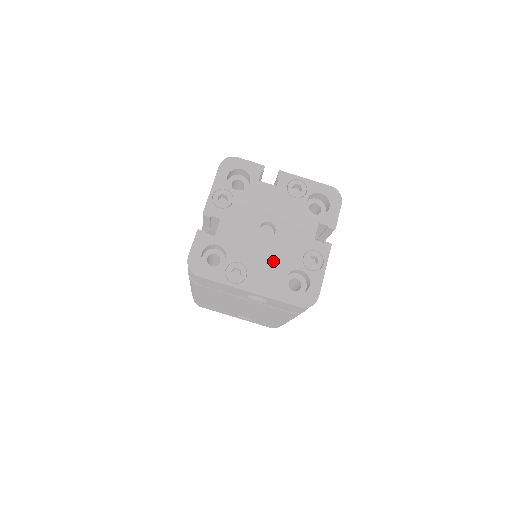
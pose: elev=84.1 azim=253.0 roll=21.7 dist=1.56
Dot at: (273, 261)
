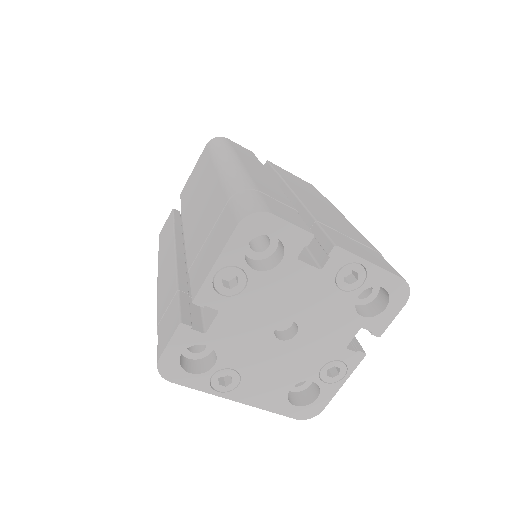
Dot at: (280, 370)
